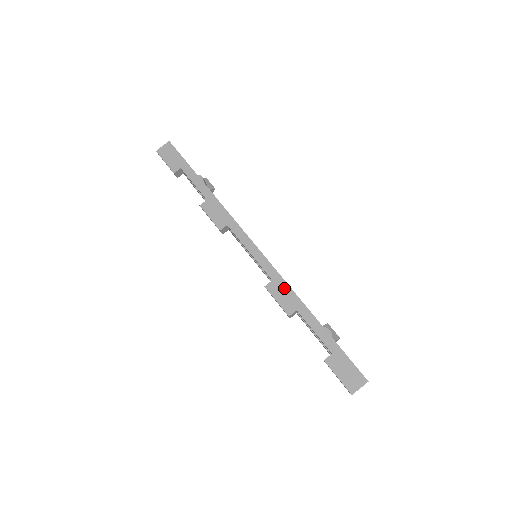
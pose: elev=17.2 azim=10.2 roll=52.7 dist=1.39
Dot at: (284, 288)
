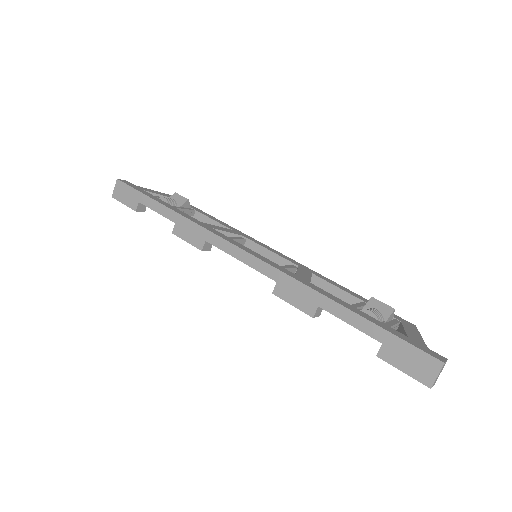
Dot at: (293, 285)
